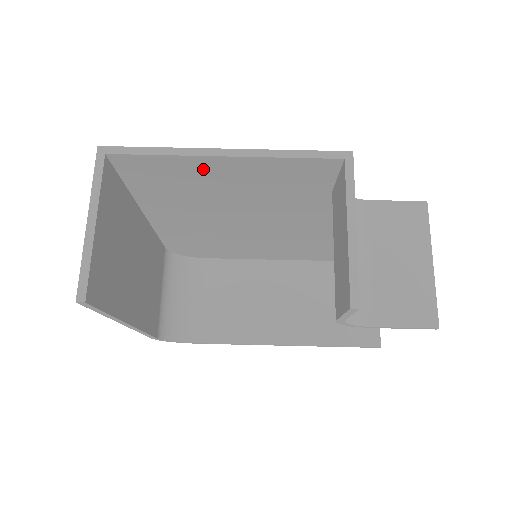
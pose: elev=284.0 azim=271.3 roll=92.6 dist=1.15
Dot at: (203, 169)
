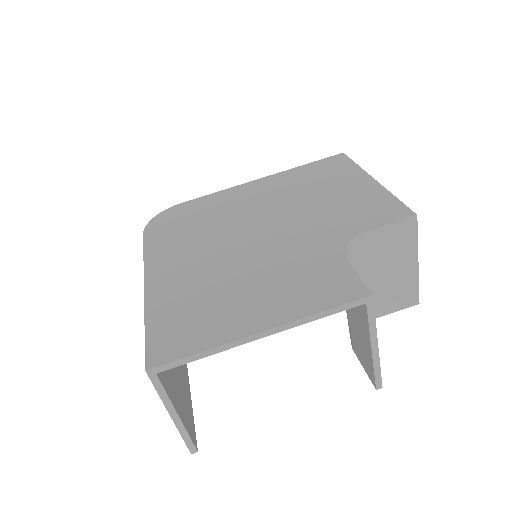
Dot at: occluded
